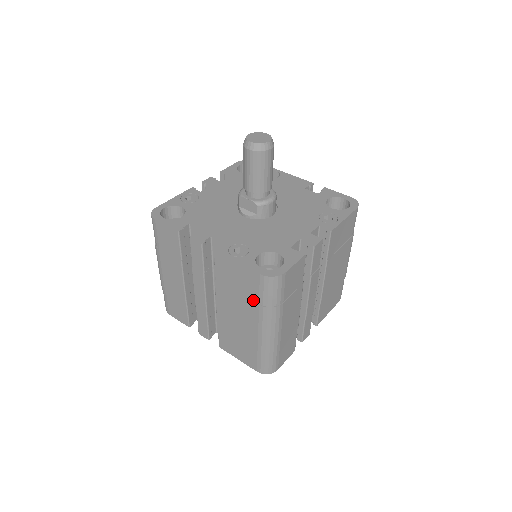
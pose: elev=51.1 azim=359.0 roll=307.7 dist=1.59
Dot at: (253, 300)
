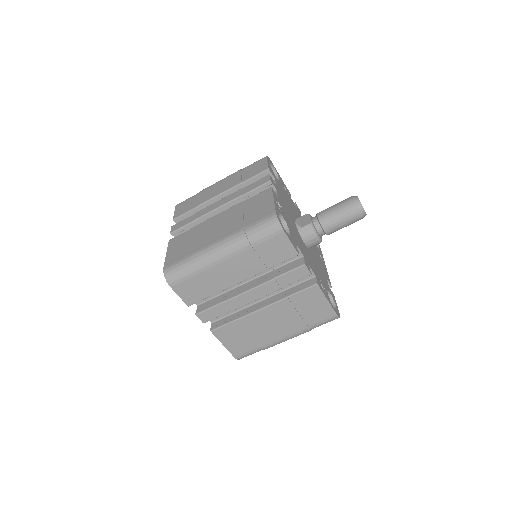
Dot at: (245, 223)
